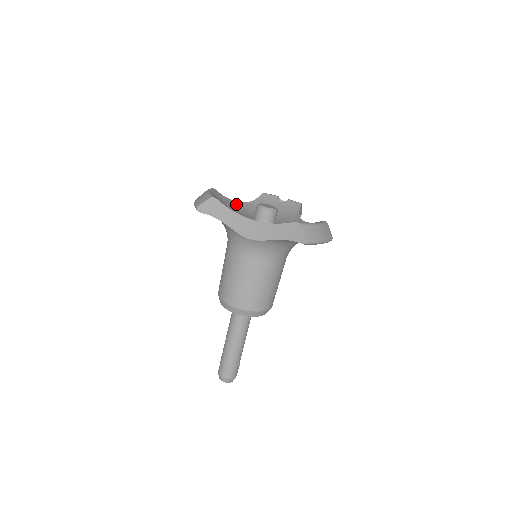
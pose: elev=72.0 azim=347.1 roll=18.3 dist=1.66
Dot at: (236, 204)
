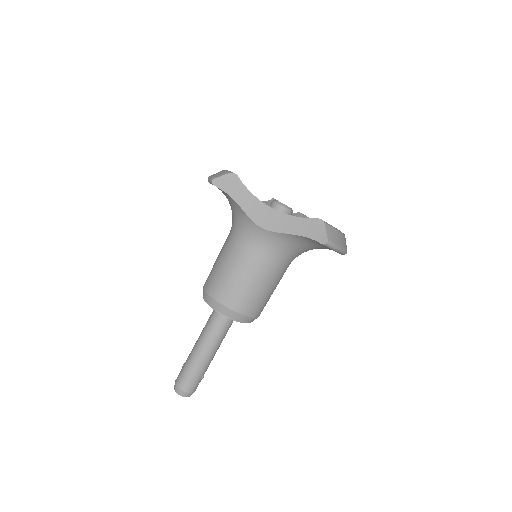
Dot at: occluded
